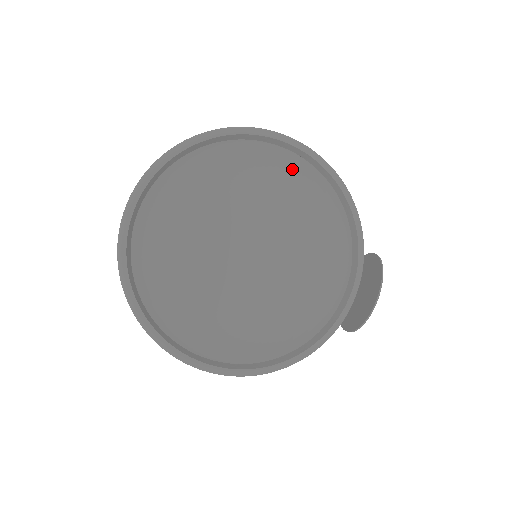
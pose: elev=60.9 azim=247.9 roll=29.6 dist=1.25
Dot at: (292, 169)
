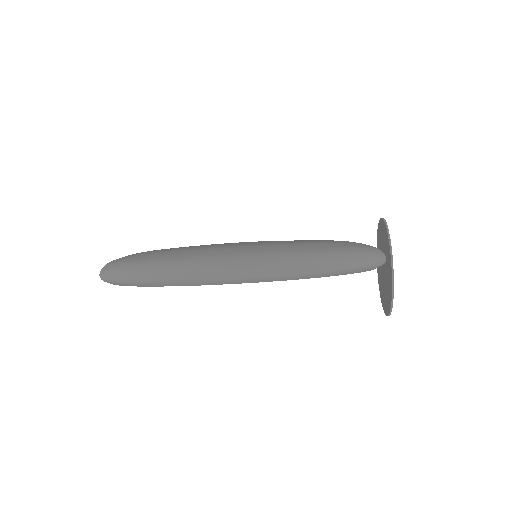
Dot at: occluded
